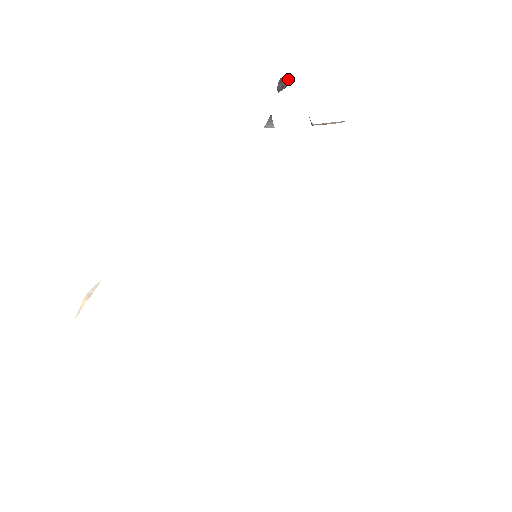
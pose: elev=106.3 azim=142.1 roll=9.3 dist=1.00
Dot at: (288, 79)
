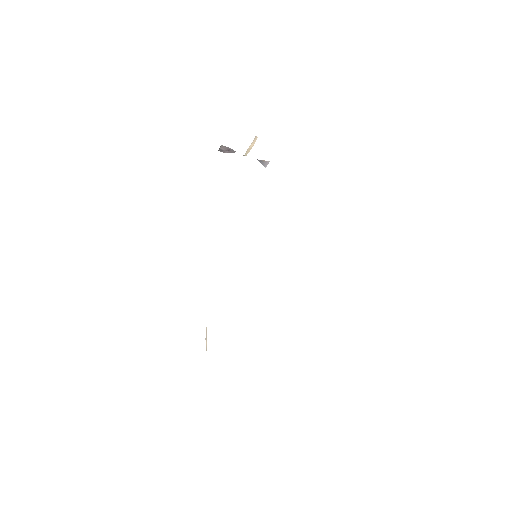
Dot at: (223, 146)
